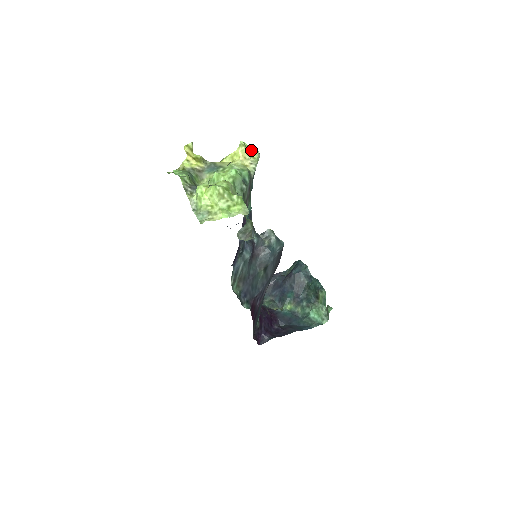
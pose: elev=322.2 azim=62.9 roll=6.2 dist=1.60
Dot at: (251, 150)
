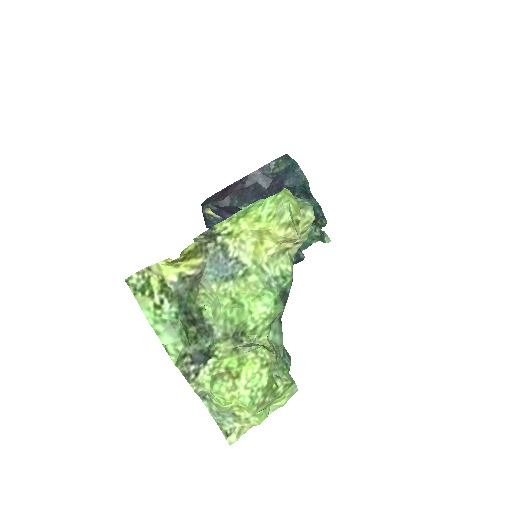
Dot at: (301, 220)
